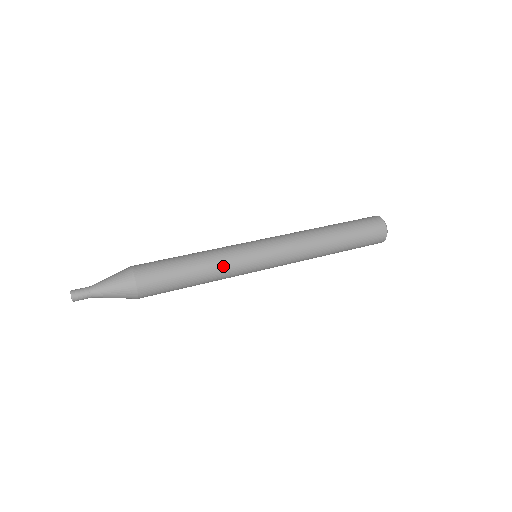
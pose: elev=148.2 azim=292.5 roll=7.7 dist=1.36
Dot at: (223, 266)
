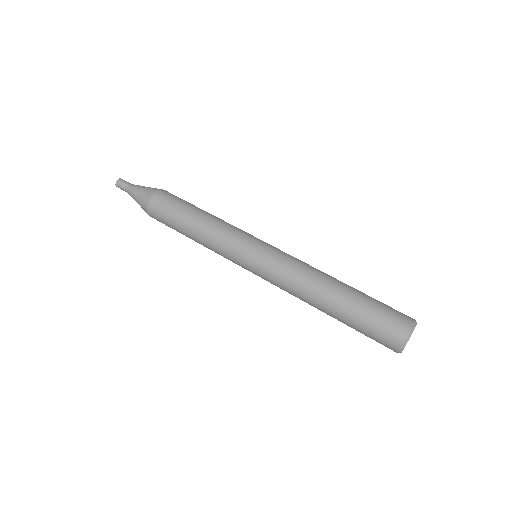
Dot at: (213, 250)
